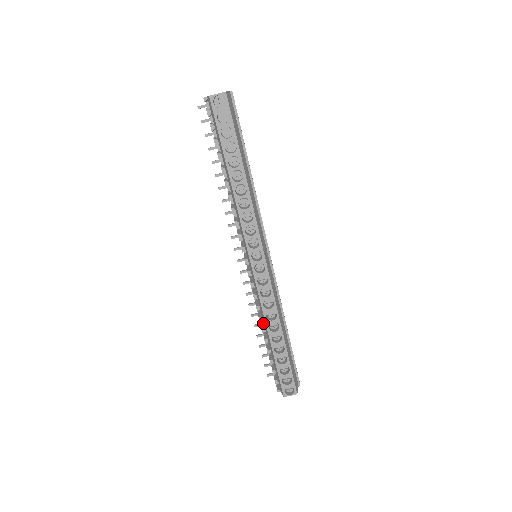
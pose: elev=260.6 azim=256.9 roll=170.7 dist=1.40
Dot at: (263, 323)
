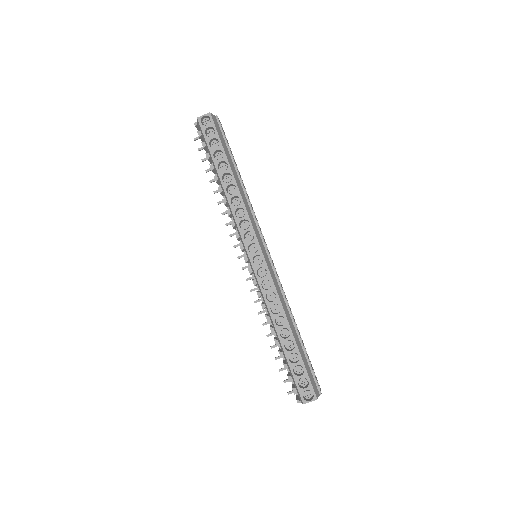
Dot at: (272, 326)
